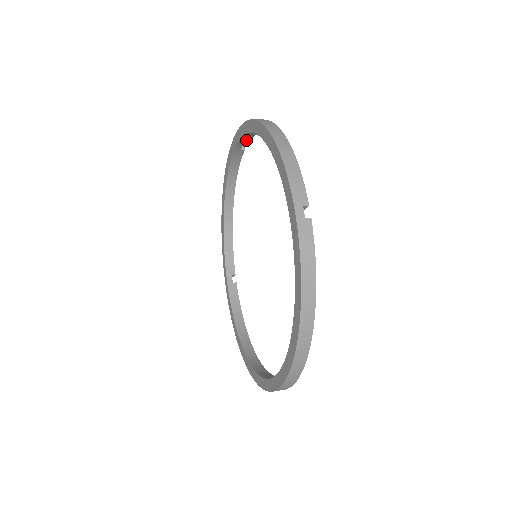
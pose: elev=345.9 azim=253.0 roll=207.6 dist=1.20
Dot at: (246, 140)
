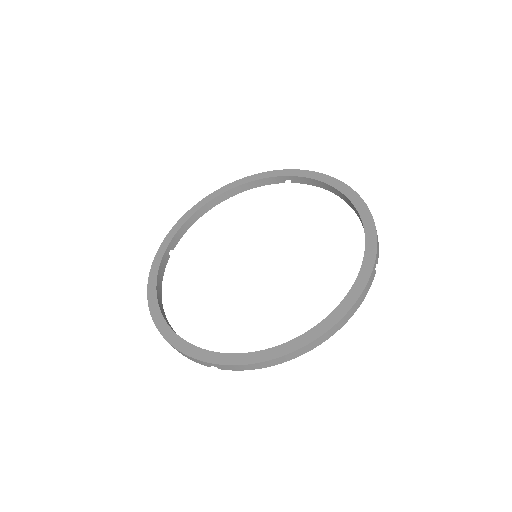
Dot at: (177, 239)
